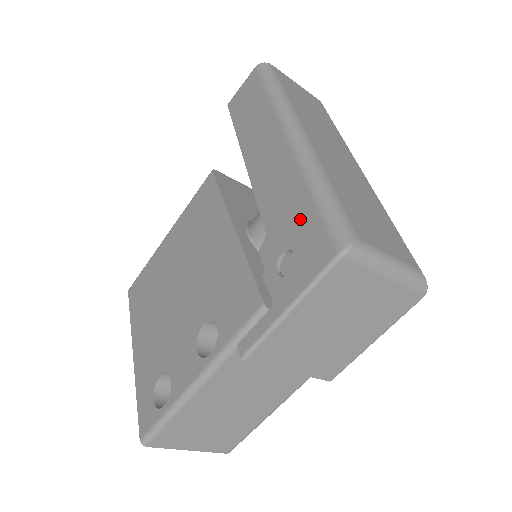
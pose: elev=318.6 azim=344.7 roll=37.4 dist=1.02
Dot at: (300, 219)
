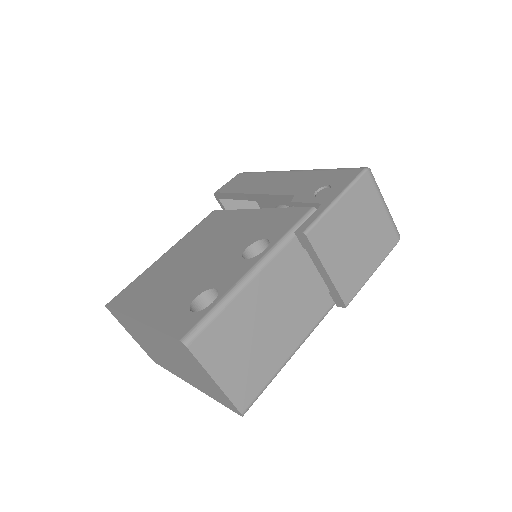
Dot at: (323, 178)
